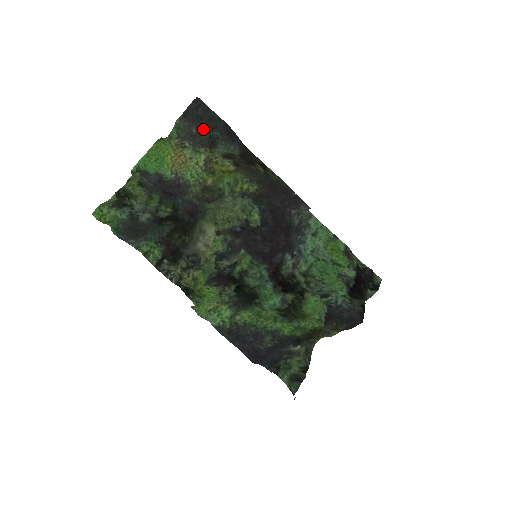
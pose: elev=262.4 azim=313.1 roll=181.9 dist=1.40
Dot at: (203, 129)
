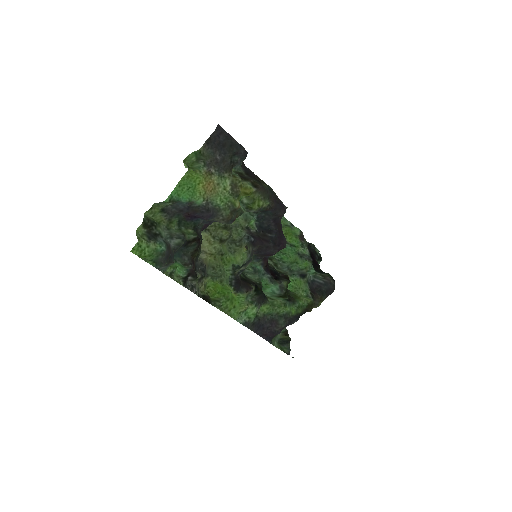
Dot at: (226, 155)
